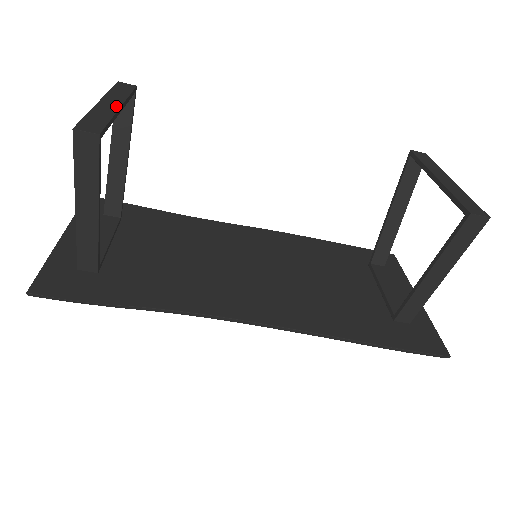
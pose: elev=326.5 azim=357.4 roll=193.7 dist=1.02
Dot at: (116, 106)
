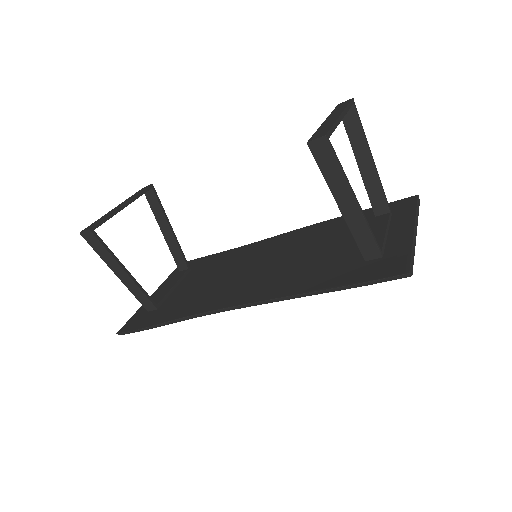
Dot at: (120, 206)
